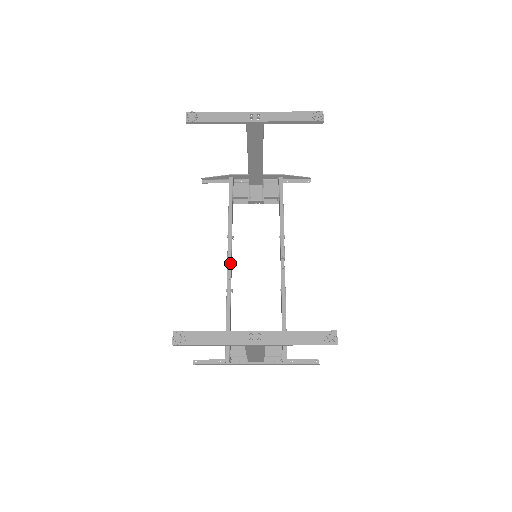
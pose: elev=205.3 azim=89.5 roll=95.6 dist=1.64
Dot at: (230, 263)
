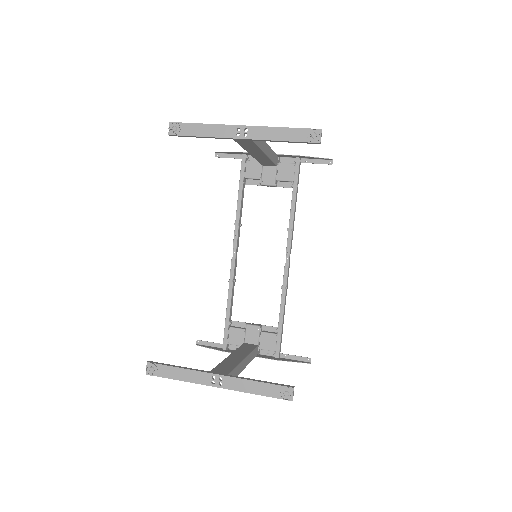
Dot at: (235, 253)
